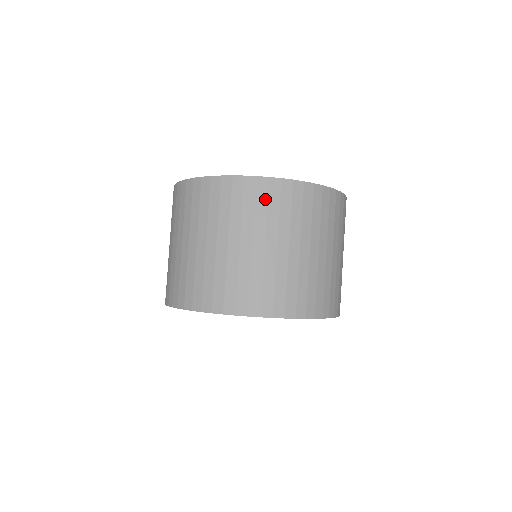
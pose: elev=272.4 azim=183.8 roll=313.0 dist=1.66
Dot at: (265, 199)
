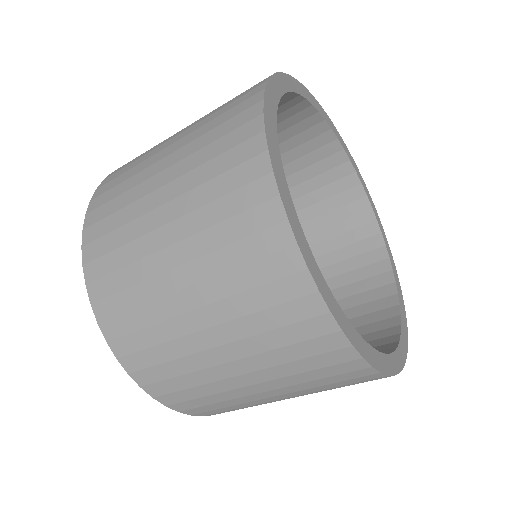
Dot at: (342, 380)
